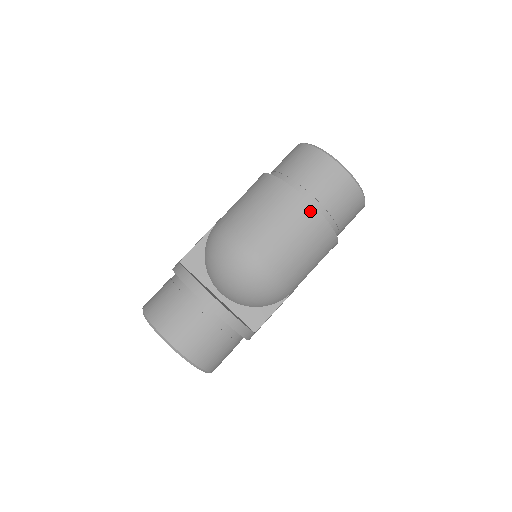
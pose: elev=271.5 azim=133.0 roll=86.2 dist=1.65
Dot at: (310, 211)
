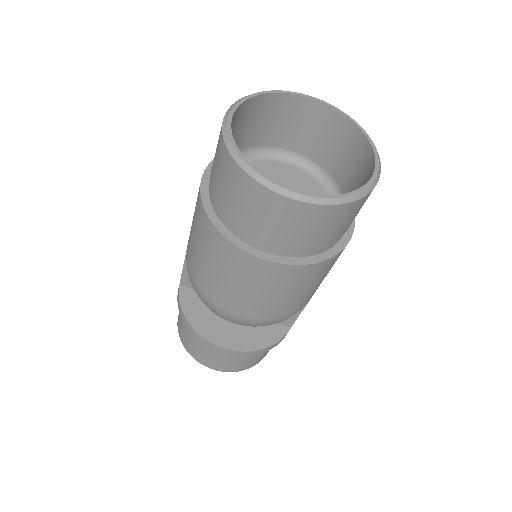
Dot at: (271, 268)
